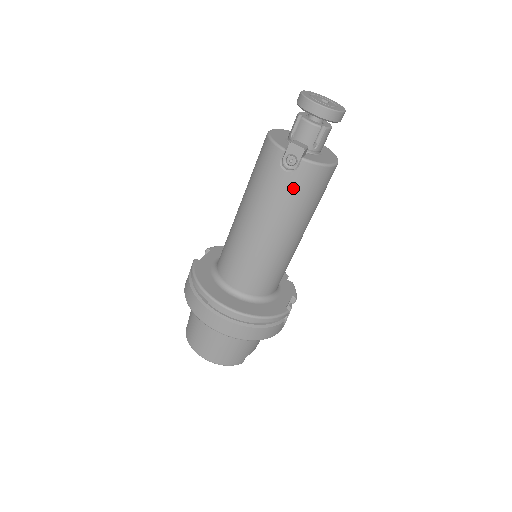
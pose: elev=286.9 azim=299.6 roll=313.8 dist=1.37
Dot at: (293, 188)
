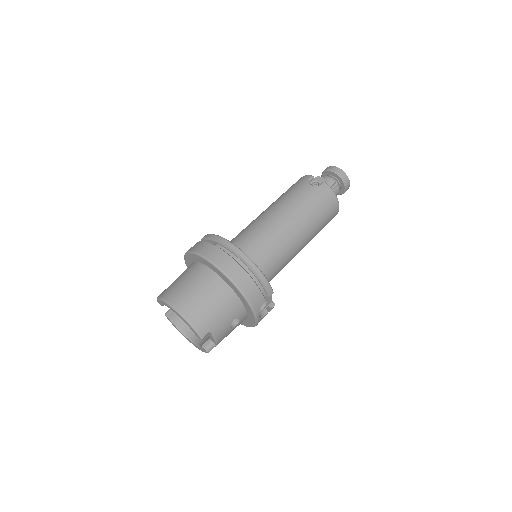
Dot at: (313, 195)
